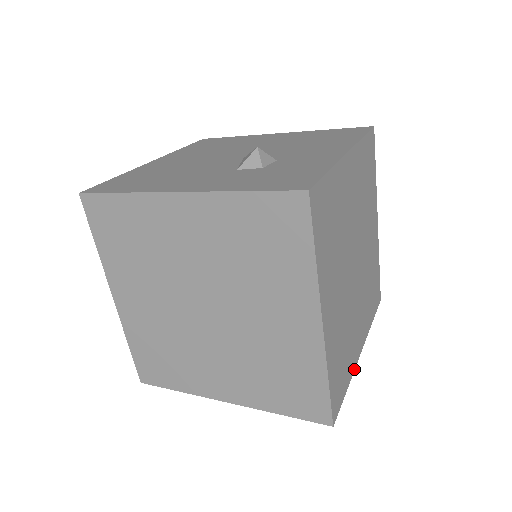
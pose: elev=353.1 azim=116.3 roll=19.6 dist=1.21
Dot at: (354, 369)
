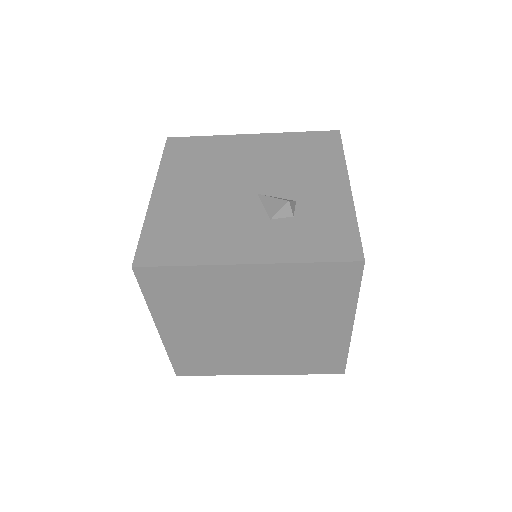
Dot at: occluded
